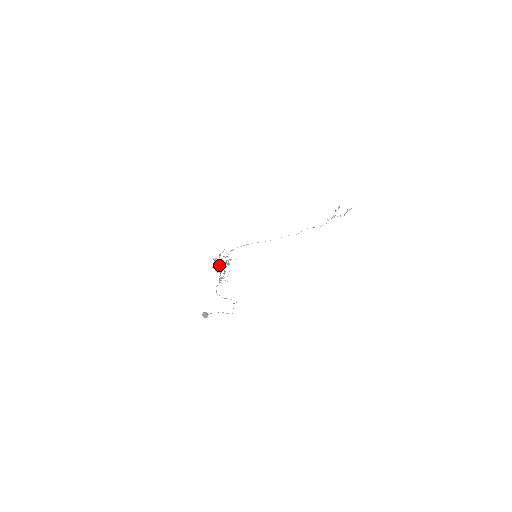
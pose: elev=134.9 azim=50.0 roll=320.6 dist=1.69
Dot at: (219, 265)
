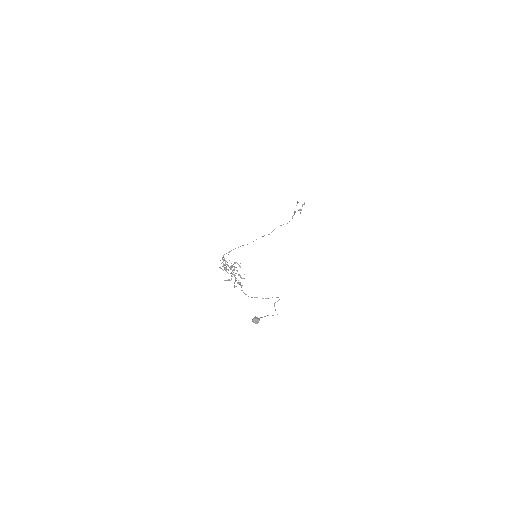
Dot at: occluded
